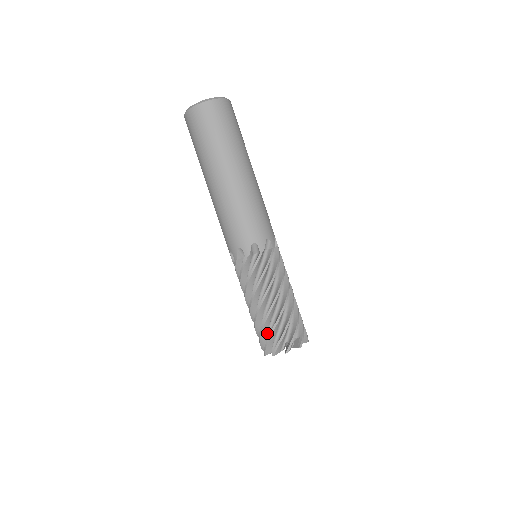
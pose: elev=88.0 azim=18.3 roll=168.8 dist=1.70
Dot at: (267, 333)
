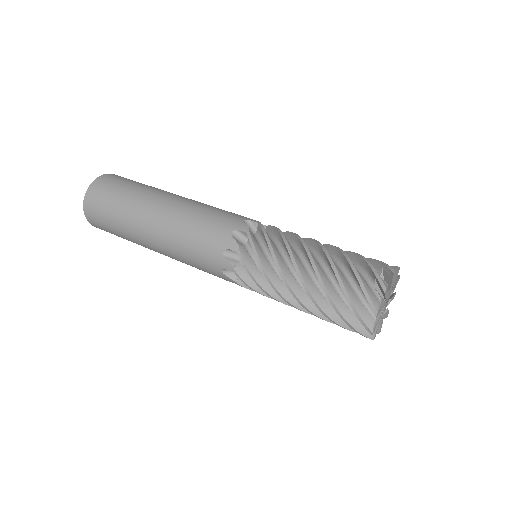
Dot at: (349, 286)
